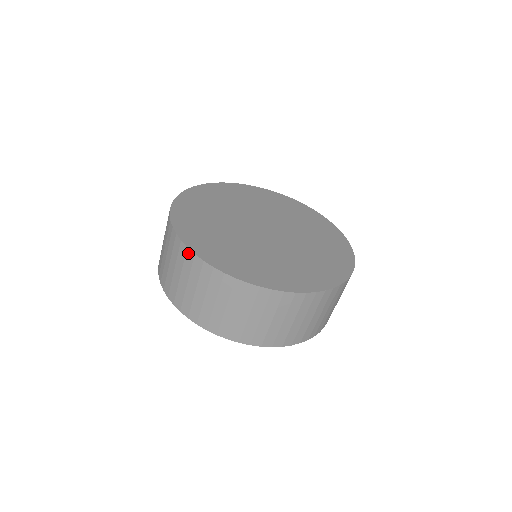
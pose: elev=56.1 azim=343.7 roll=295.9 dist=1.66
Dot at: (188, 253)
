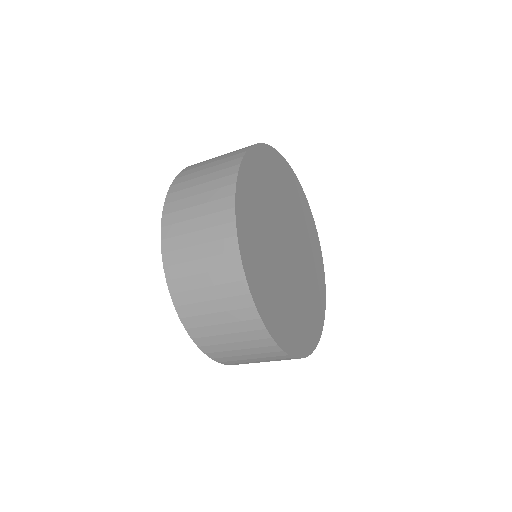
Dot at: (269, 341)
